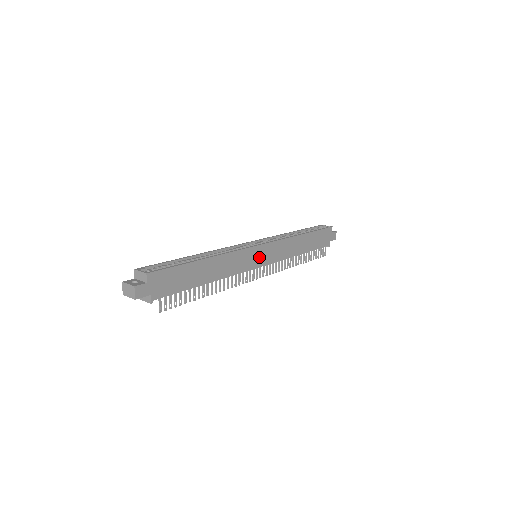
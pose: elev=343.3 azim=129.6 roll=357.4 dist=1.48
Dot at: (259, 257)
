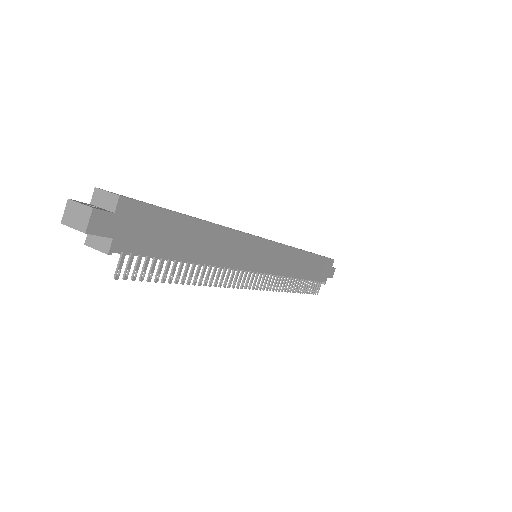
Dot at: (262, 257)
